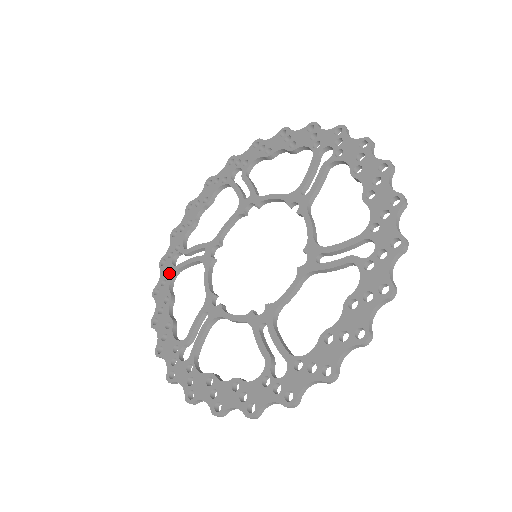
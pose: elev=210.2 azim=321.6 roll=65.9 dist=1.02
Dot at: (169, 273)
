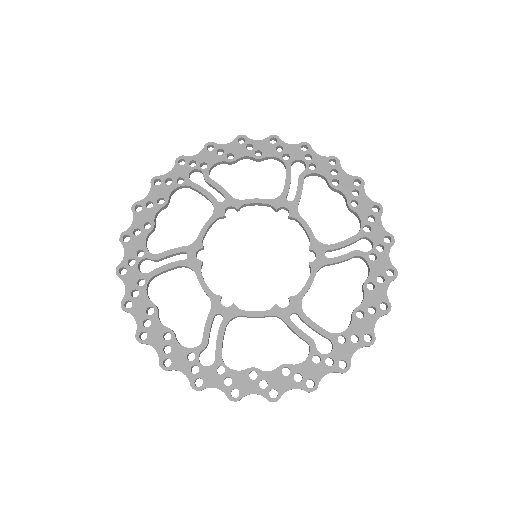
Dot at: (138, 282)
